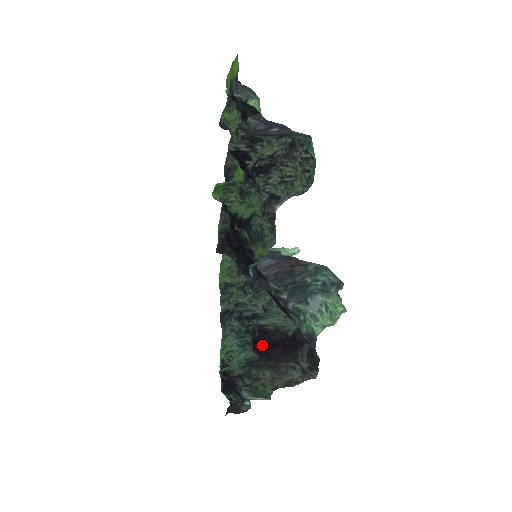
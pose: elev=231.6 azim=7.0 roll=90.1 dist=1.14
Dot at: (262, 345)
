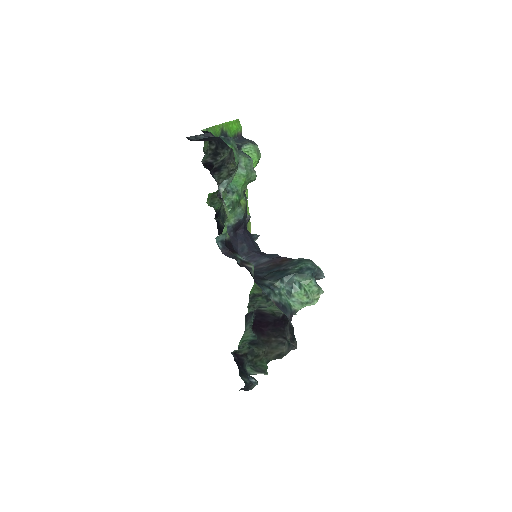
Dot at: (257, 323)
